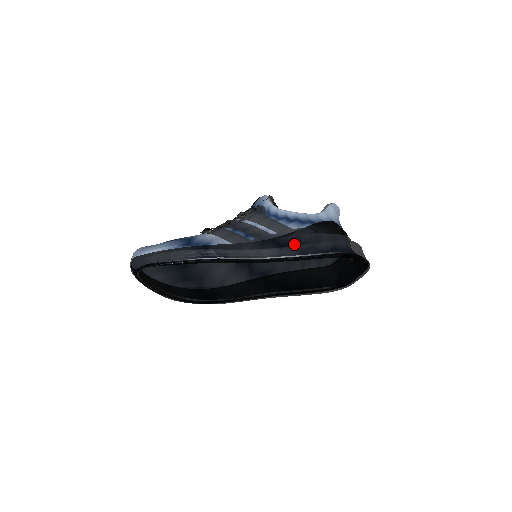
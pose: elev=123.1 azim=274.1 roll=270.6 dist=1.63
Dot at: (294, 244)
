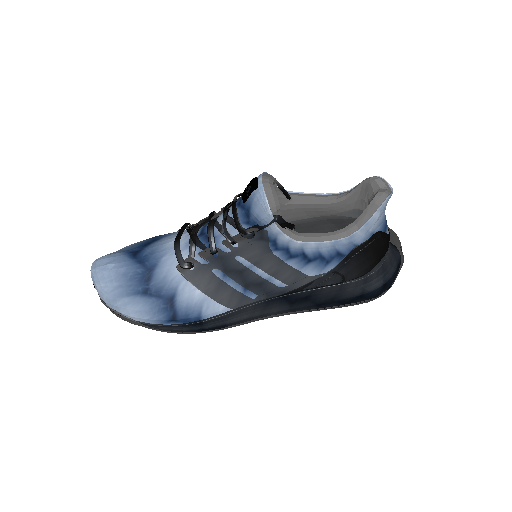
Dot at: (310, 304)
